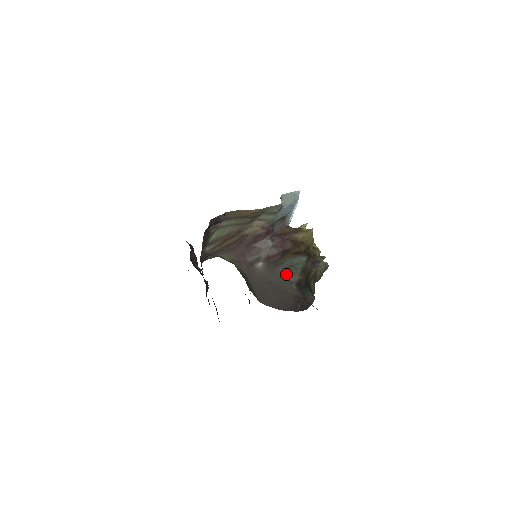
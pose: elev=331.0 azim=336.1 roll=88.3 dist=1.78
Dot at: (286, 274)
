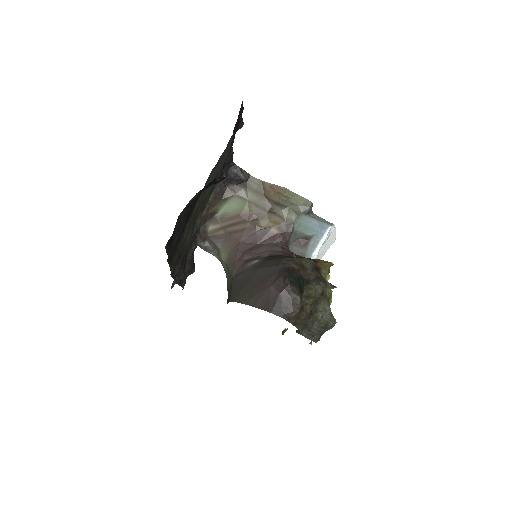
Dot at: (280, 260)
